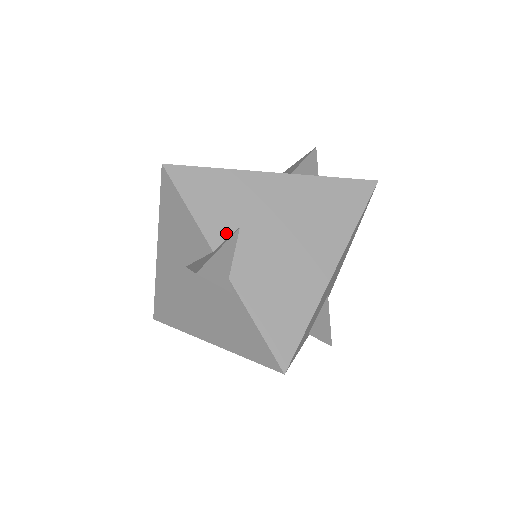
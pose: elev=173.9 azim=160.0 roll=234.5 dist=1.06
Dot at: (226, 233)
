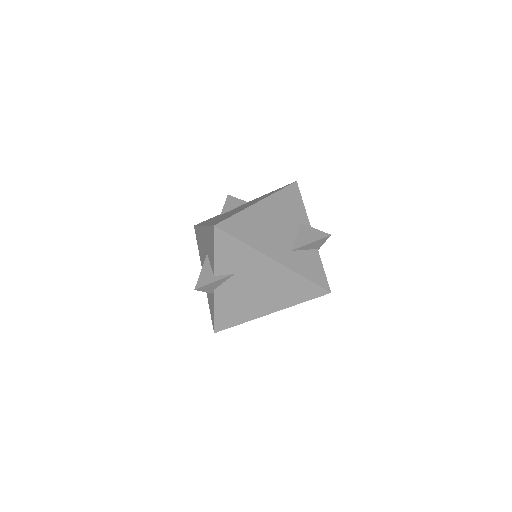
Dot at: (226, 272)
